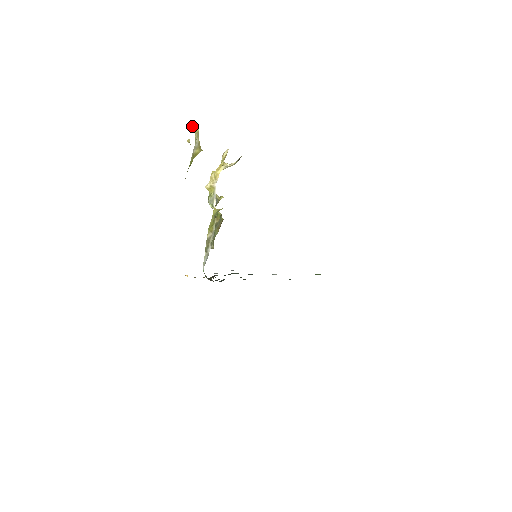
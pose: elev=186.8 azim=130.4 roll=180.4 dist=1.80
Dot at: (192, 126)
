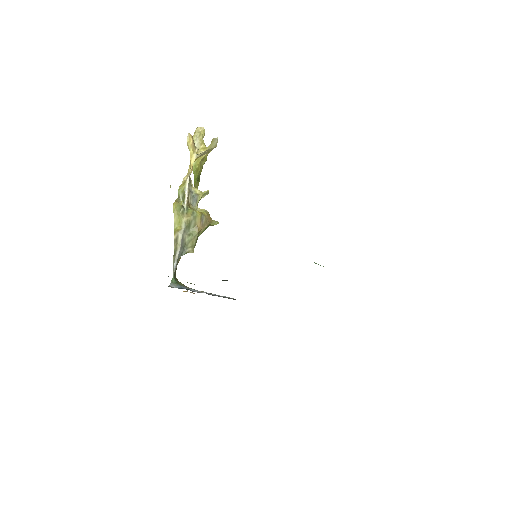
Dot at: occluded
